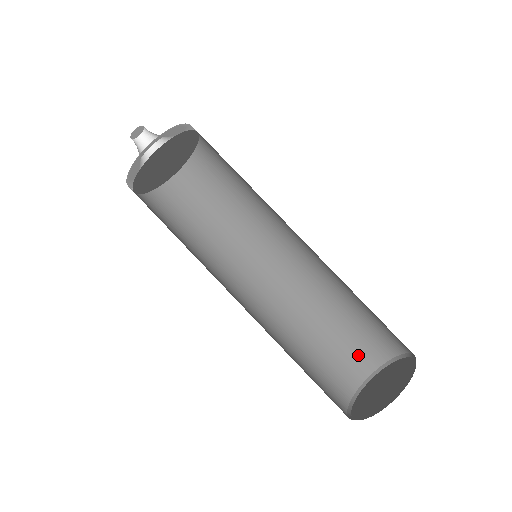
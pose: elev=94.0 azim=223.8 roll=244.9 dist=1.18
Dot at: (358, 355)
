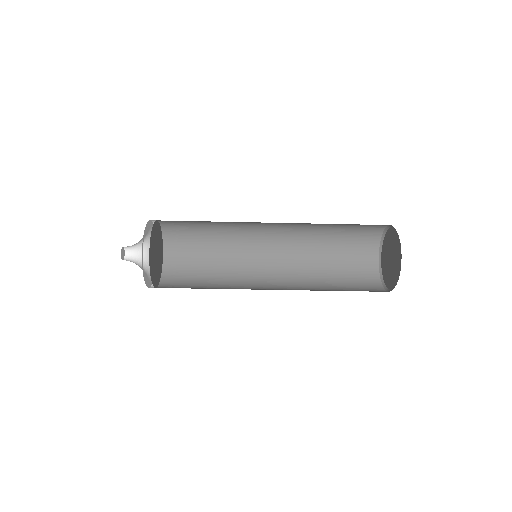
Dot at: occluded
